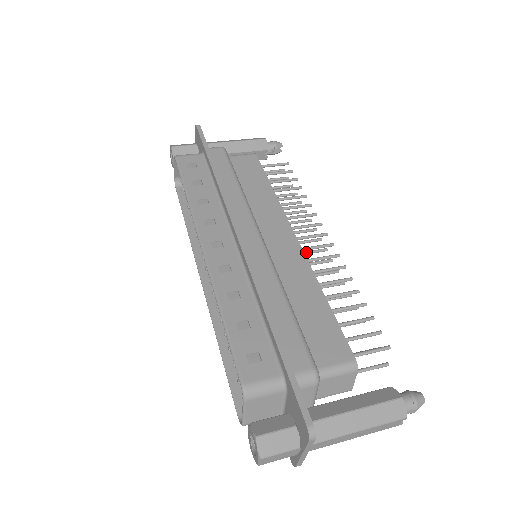
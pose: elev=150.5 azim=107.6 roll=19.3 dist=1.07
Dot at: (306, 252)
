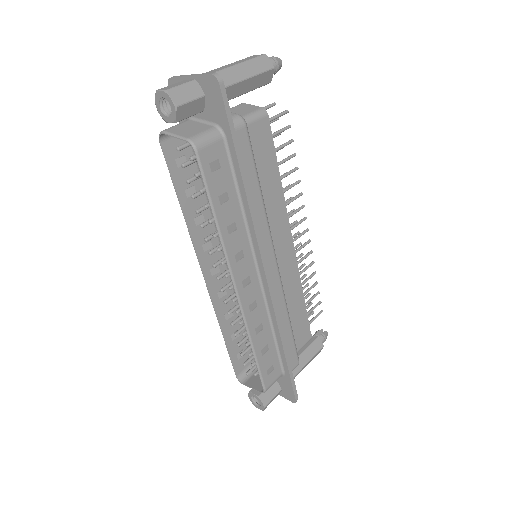
Dot at: occluded
